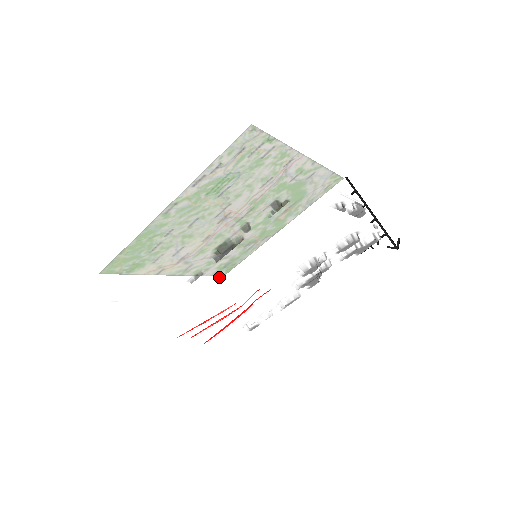
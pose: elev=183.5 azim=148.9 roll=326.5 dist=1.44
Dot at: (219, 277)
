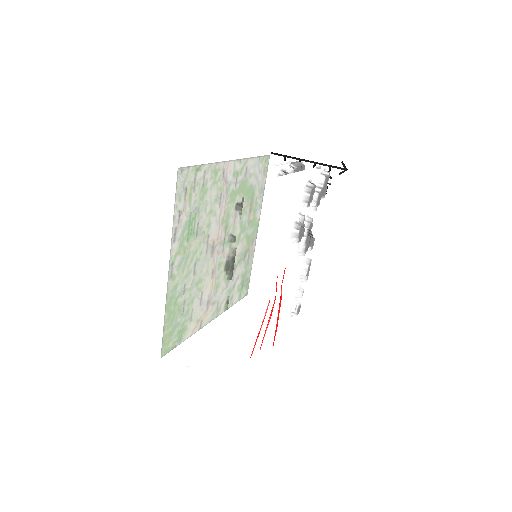
Dot at: (242, 285)
